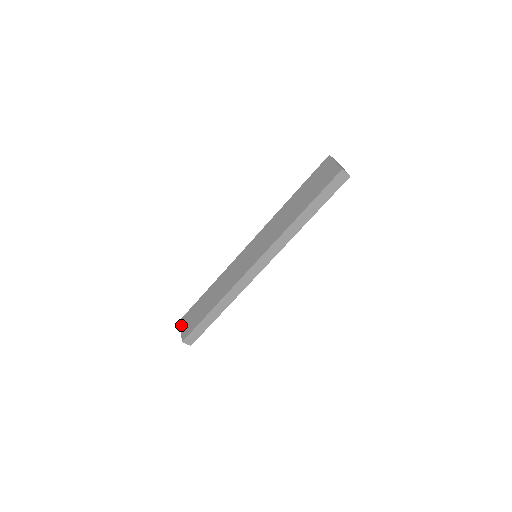
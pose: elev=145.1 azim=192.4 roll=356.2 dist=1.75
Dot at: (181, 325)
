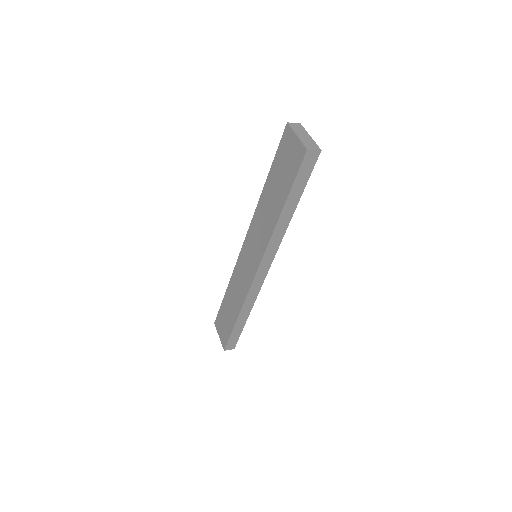
Dot at: (217, 330)
